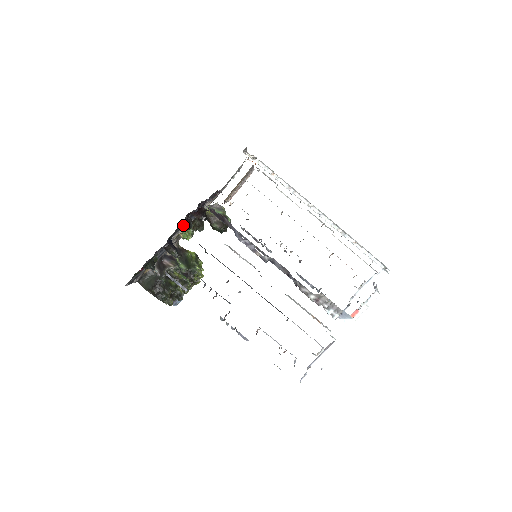
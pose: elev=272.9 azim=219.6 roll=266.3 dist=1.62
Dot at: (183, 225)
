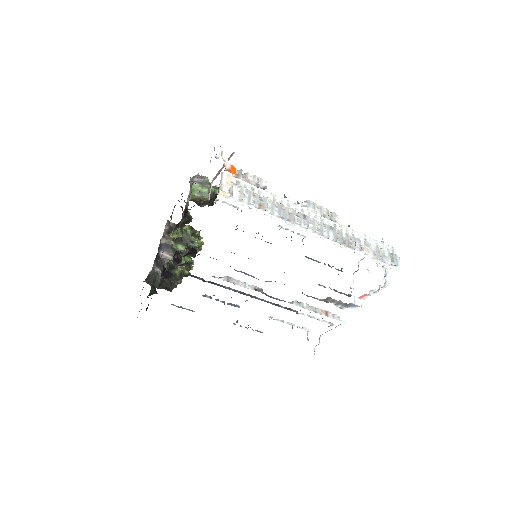
Dot at: occluded
